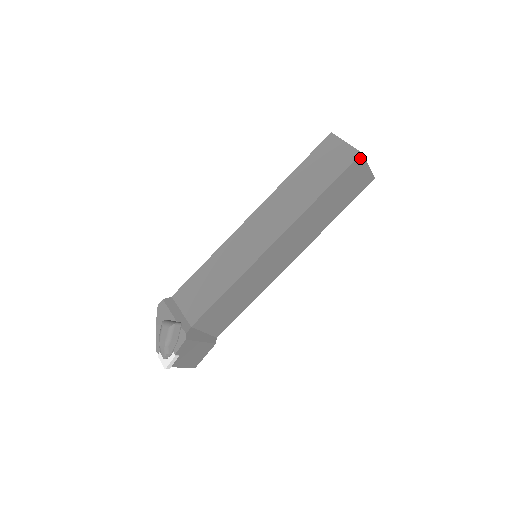
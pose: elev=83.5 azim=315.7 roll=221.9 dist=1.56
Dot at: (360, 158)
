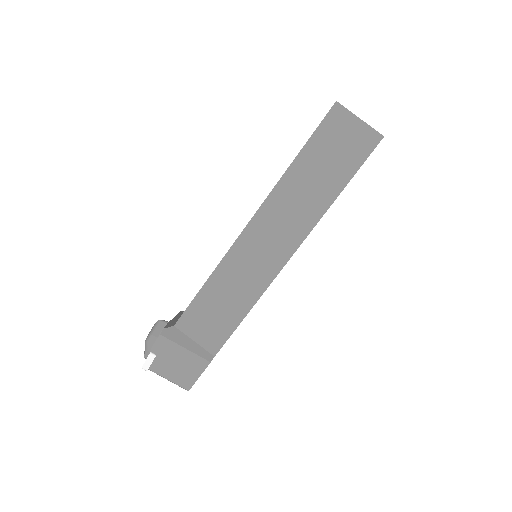
Dot at: (337, 108)
